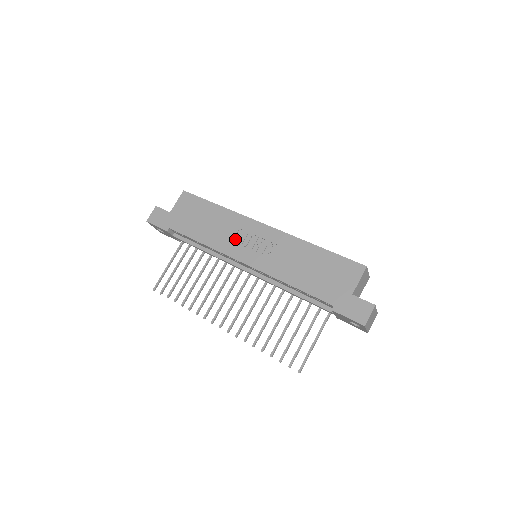
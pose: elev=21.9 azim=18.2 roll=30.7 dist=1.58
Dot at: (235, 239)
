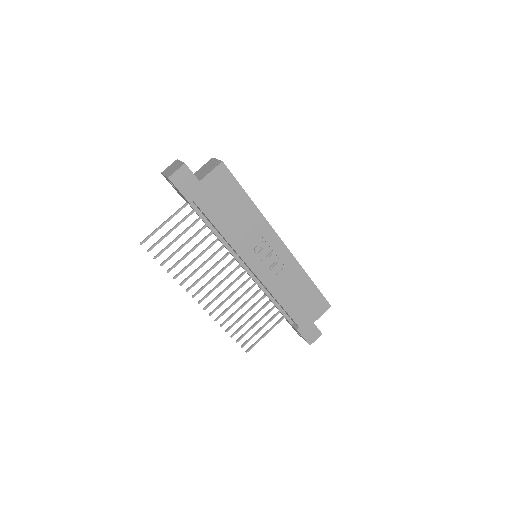
Dot at: (253, 244)
